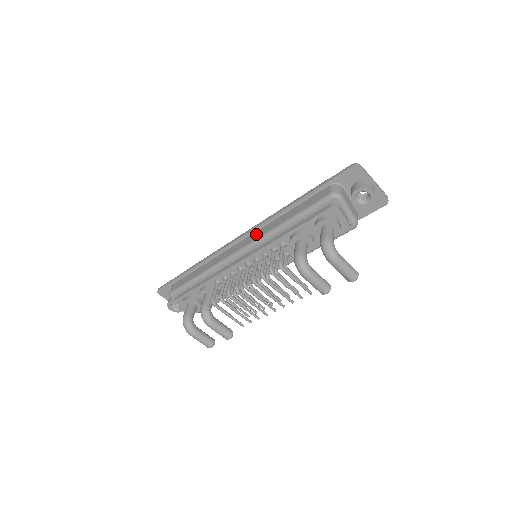
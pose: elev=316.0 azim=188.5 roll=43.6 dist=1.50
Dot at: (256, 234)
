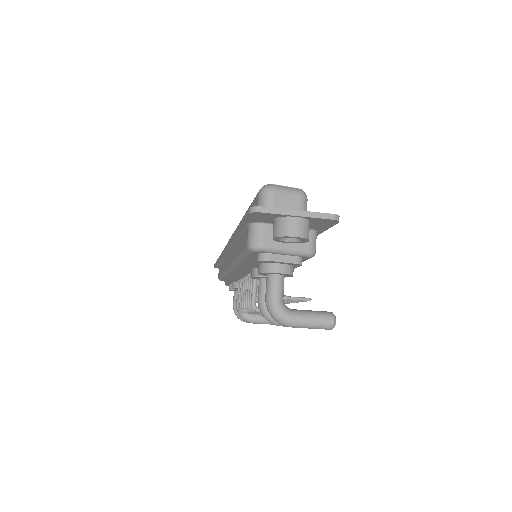
Dot at: (231, 254)
